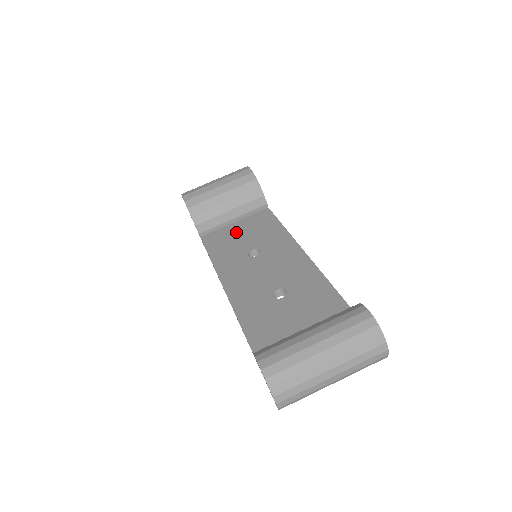
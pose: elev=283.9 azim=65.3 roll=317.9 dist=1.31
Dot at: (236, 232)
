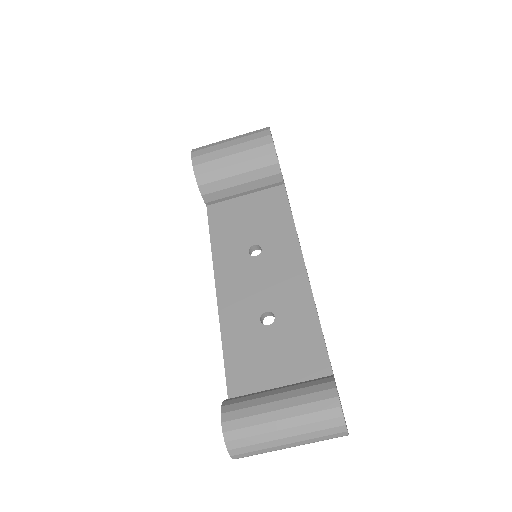
Dot at: (243, 212)
